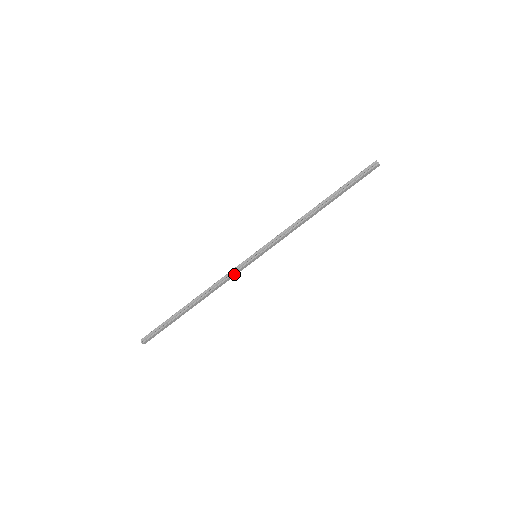
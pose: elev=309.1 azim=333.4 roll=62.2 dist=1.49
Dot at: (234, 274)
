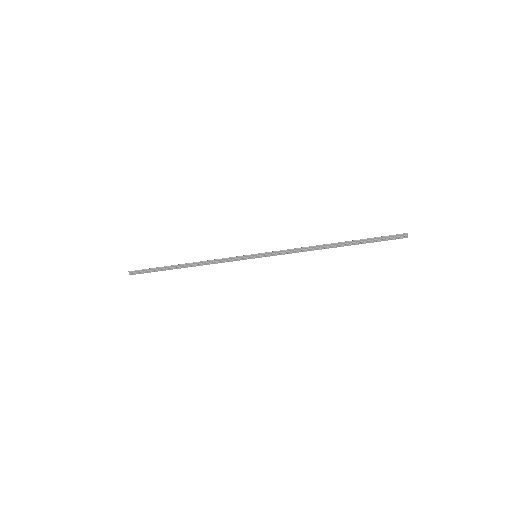
Dot at: (230, 261)
